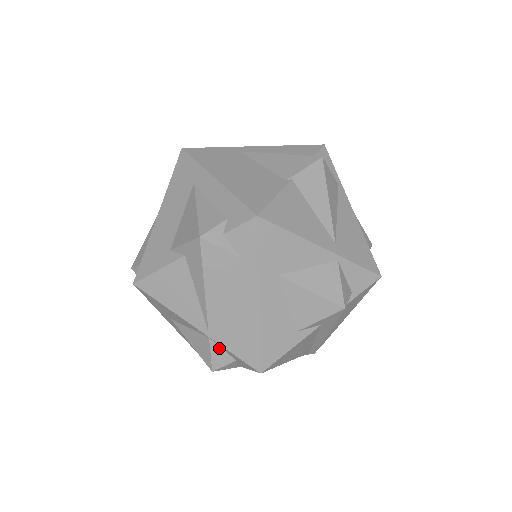
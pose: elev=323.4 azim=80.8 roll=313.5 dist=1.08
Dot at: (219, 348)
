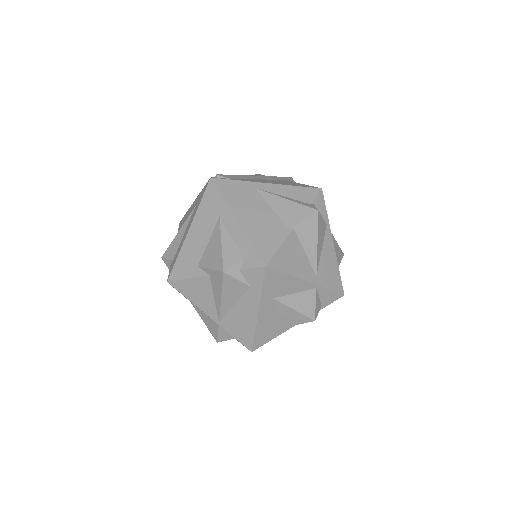
Dot at: (225, 331)
